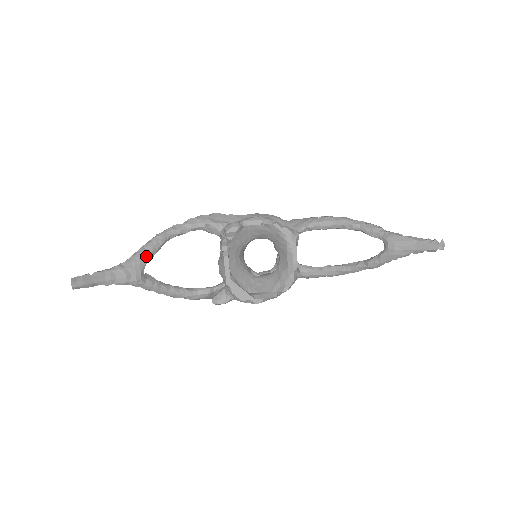
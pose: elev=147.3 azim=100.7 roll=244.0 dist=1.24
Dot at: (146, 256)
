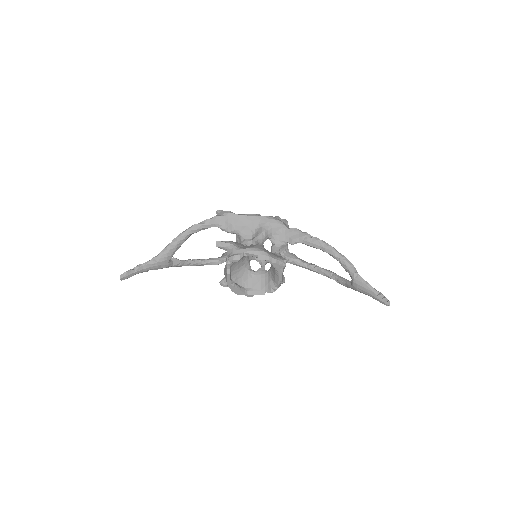
Dot at: (172, 252)
